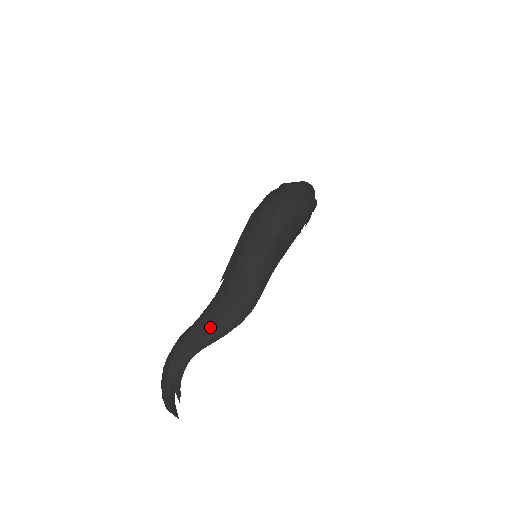
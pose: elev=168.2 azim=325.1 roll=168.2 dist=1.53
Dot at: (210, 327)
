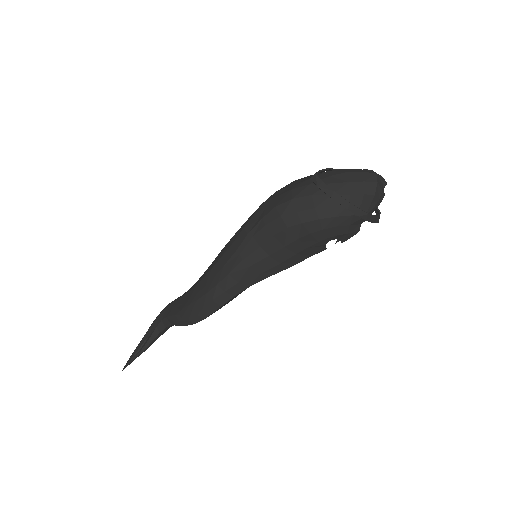
Dot at: (176, 310)
